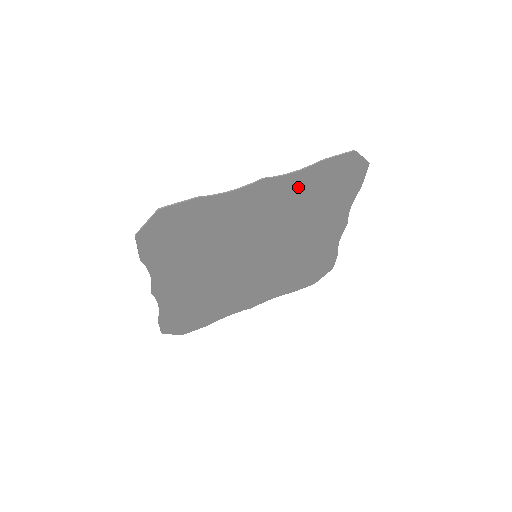
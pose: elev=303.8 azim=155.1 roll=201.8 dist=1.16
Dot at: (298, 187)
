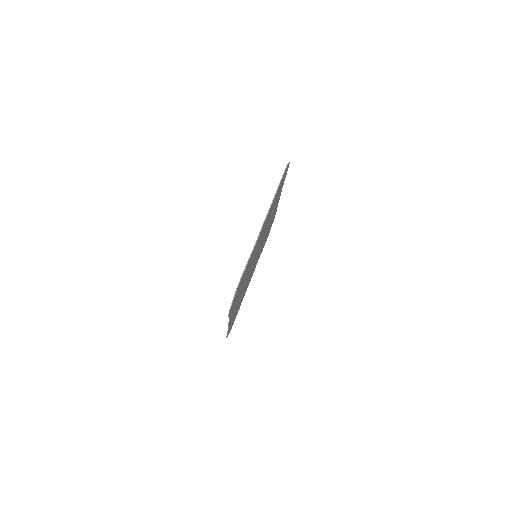
Dot at: occluded
